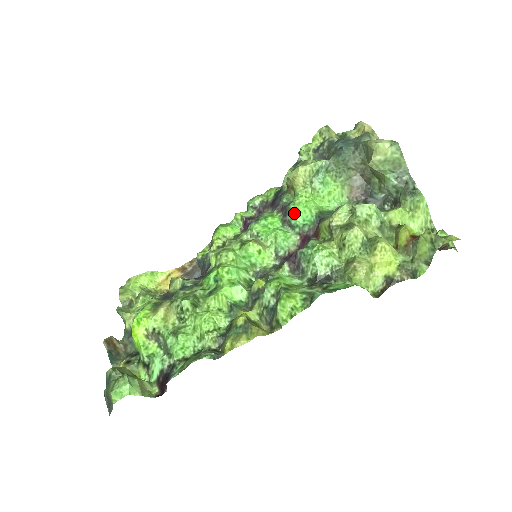
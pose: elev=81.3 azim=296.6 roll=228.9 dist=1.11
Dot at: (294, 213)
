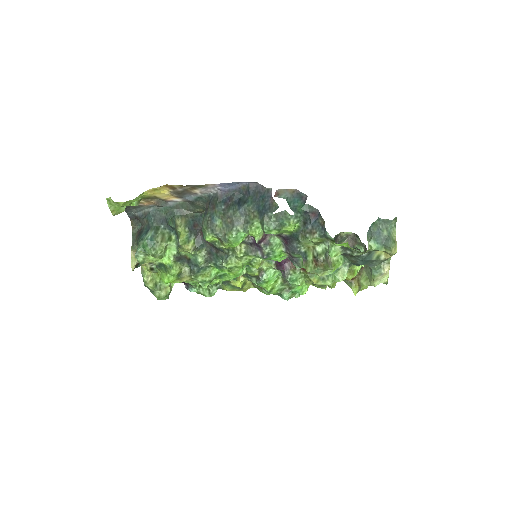
Dot at: occluded
